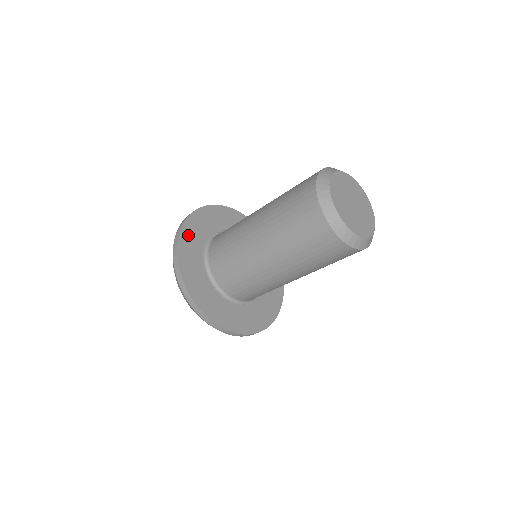
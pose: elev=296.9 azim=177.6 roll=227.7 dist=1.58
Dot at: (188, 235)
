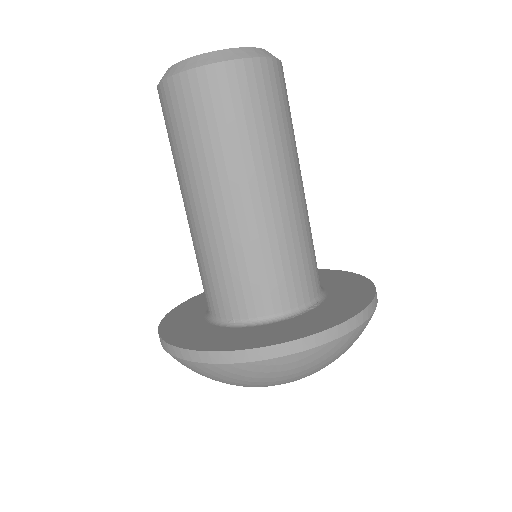
Dot at: (177, 315)
